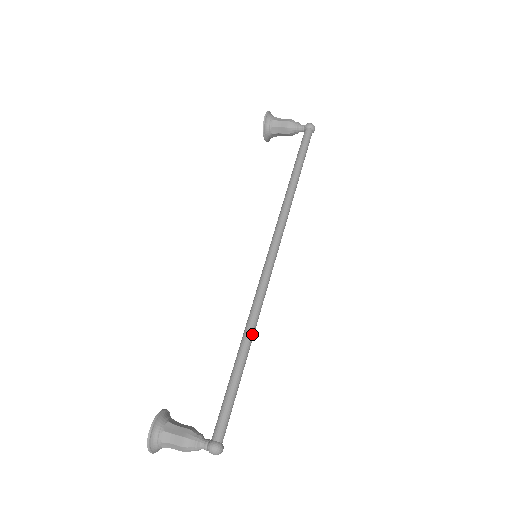
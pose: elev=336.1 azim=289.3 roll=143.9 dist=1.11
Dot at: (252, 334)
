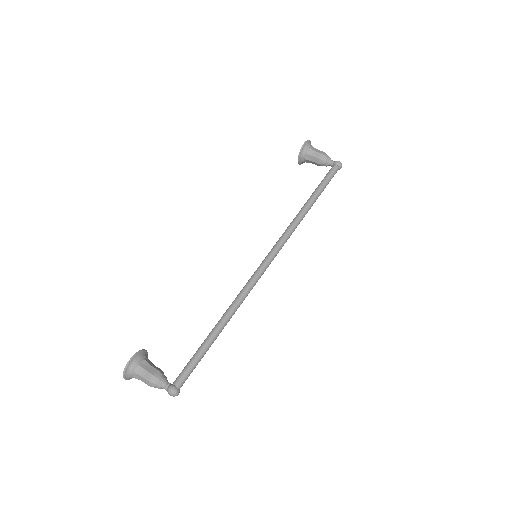
Dot at: (231, 316)
